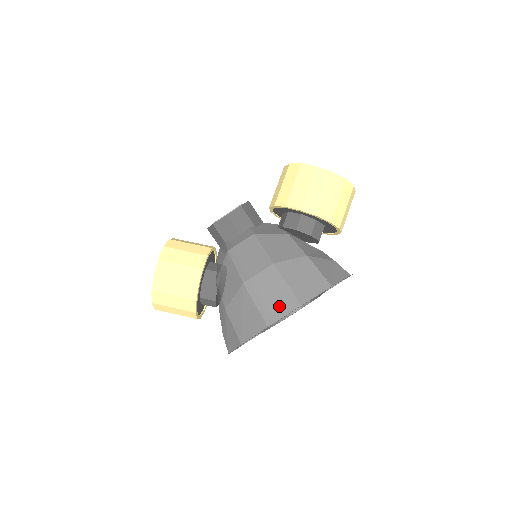
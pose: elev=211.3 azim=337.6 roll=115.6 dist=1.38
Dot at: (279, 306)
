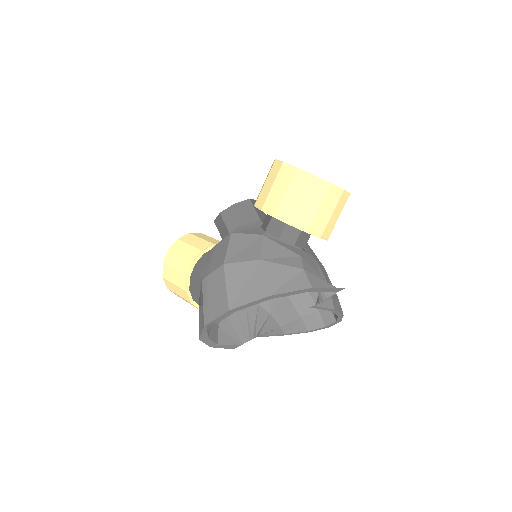
Dot at: (215, 307)
